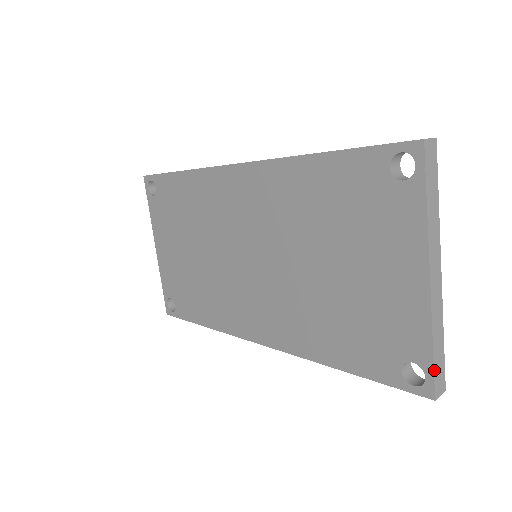
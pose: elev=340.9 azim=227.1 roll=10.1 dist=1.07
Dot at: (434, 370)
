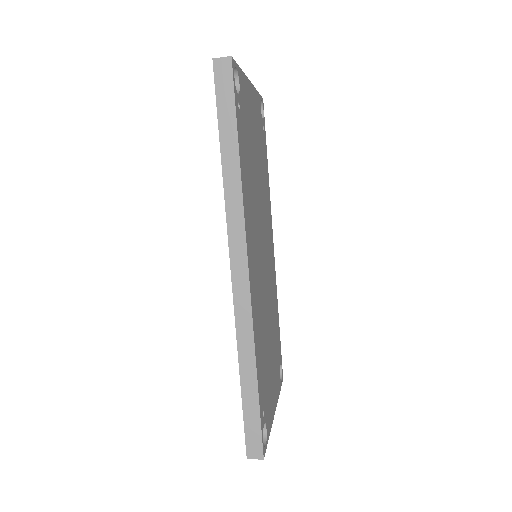
Dot at: occluded
